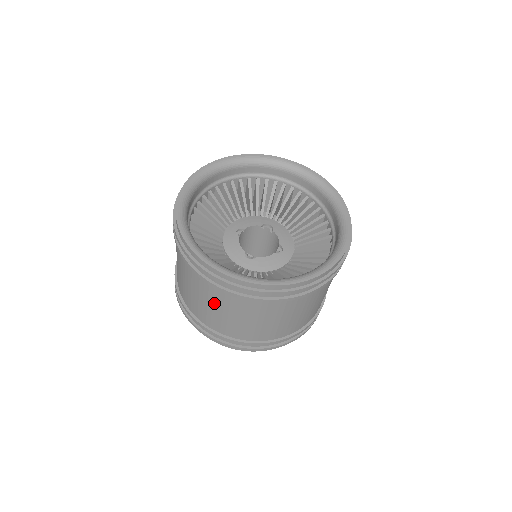
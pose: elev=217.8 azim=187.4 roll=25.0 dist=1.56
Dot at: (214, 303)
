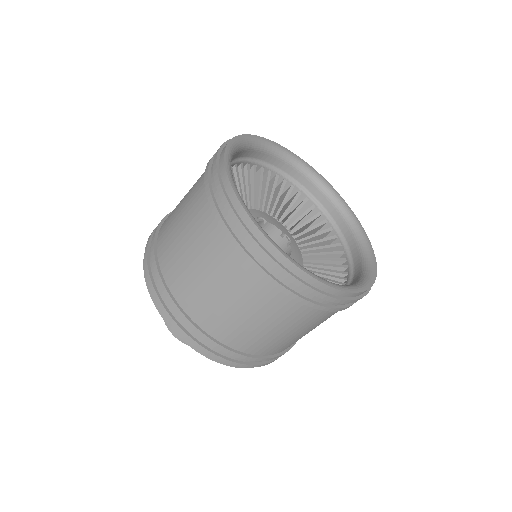
Dot at: (196, 242)
